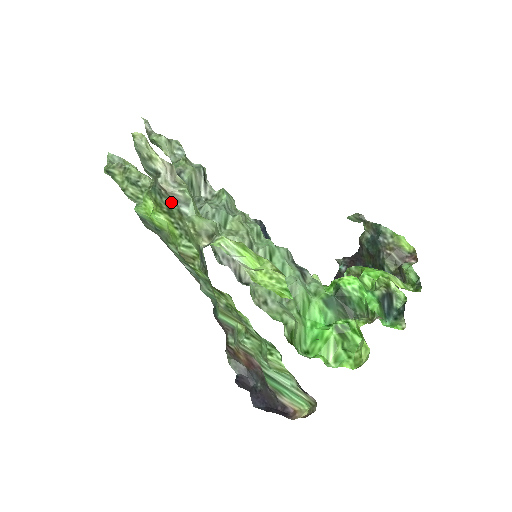
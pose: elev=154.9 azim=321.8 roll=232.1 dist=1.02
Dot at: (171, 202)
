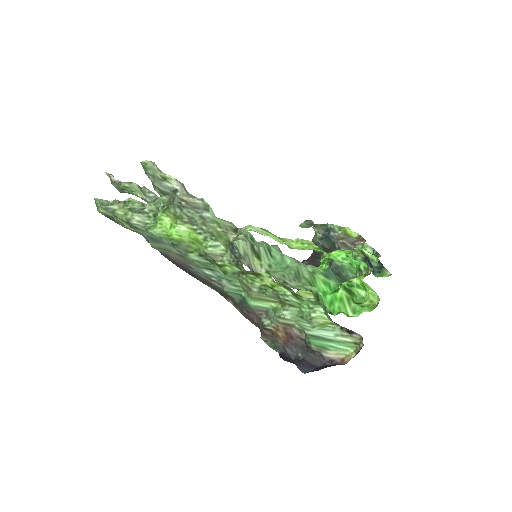
Dot at: (192, 211)
